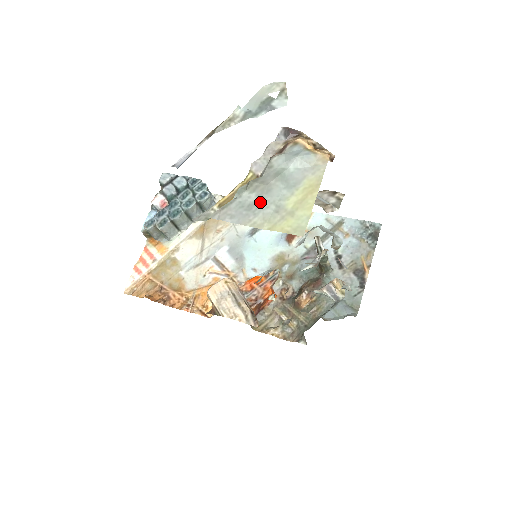
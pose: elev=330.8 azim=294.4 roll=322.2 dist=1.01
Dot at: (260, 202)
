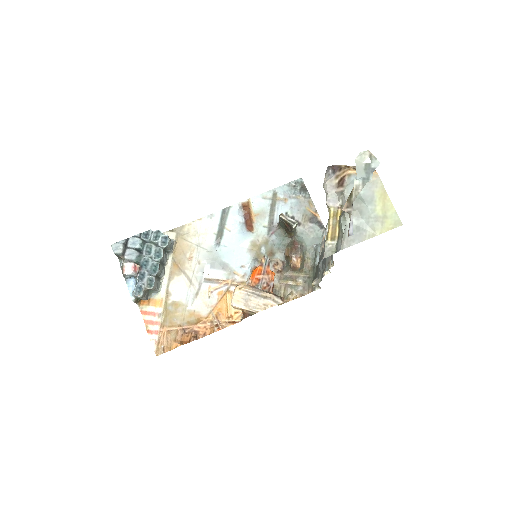
Dot at: (362, 222)
